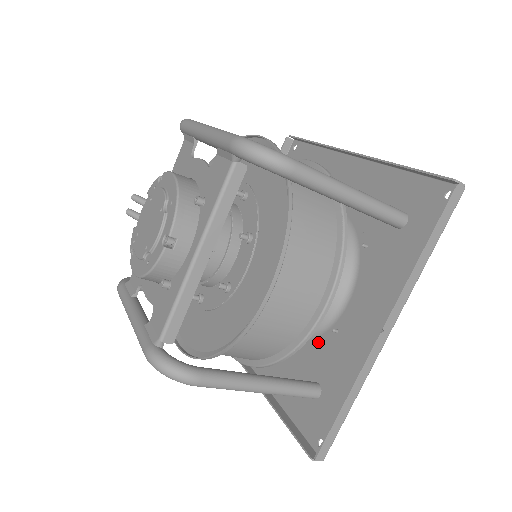
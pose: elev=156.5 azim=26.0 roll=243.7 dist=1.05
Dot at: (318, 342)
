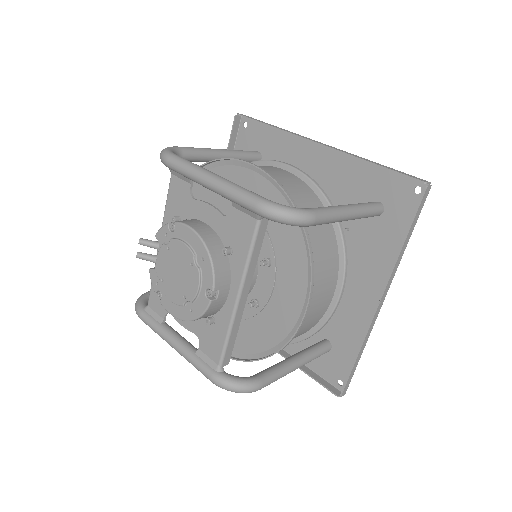
Dot at: occluded
